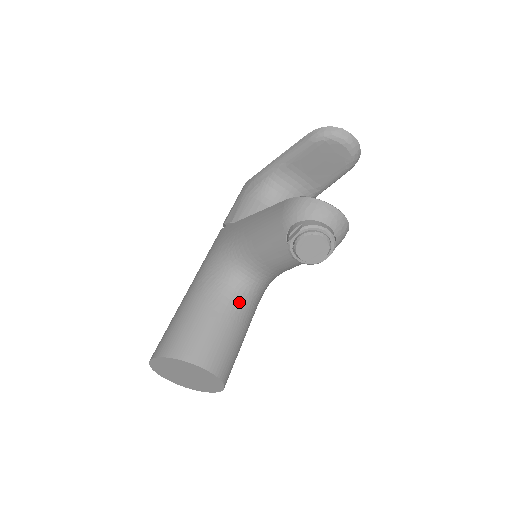
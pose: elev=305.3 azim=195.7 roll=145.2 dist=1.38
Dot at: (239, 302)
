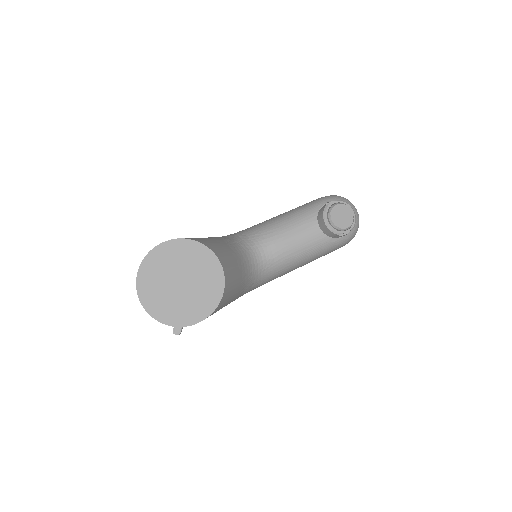
Dot at: (246, 261)
